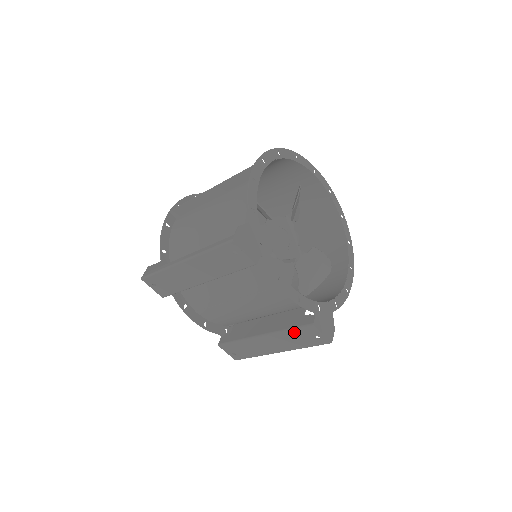
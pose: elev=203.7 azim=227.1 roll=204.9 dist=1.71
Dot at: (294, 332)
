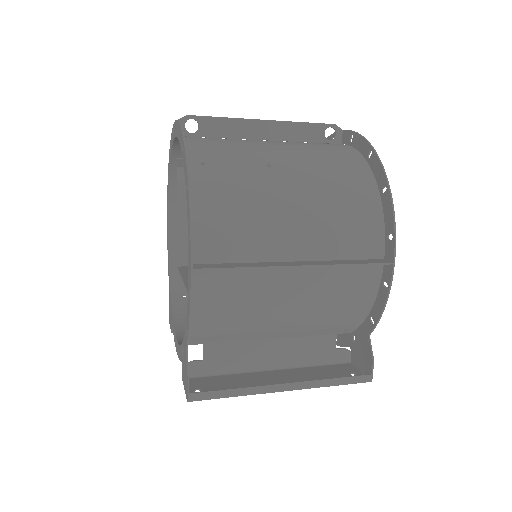
Dot at: occluded
